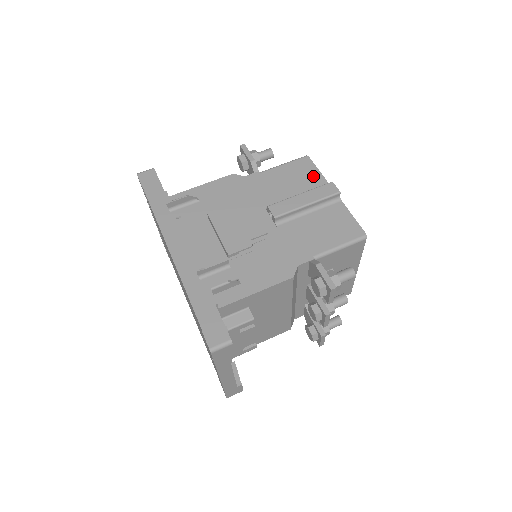
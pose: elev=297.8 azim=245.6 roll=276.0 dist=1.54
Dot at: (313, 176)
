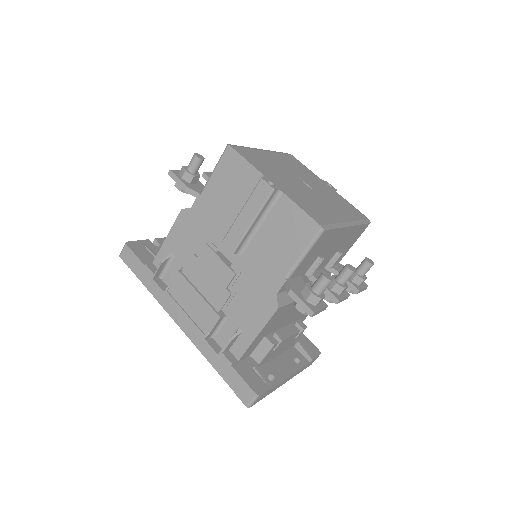
Dot at: (244, 172)
